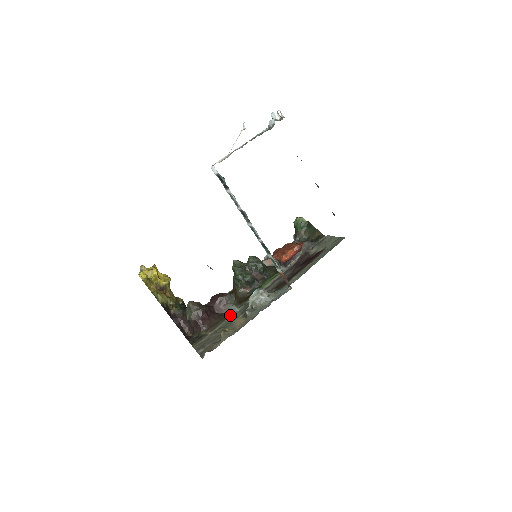
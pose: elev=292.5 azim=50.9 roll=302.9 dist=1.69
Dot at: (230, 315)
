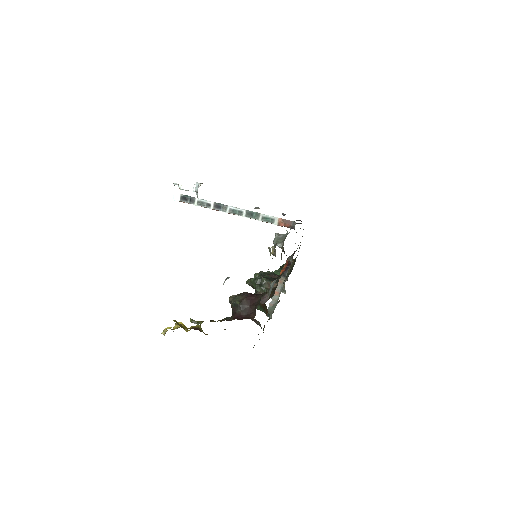
Dot at: (274, 283)
